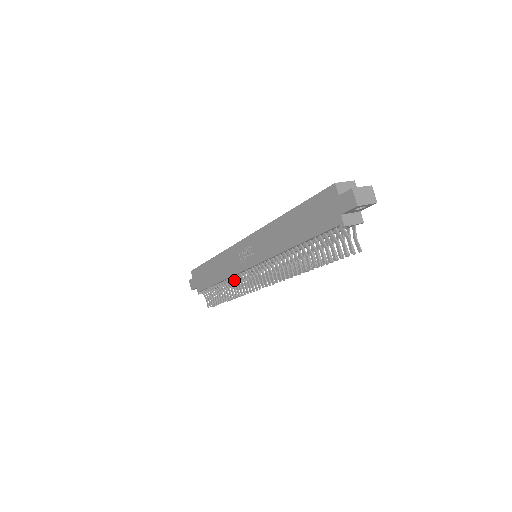
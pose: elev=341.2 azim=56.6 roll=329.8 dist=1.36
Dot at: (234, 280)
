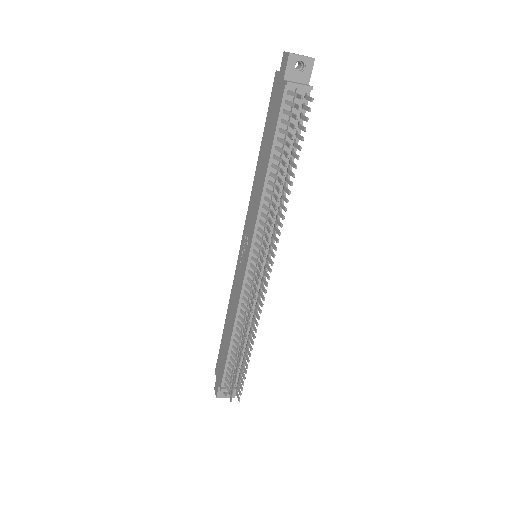
Dot at: (243, 312)
